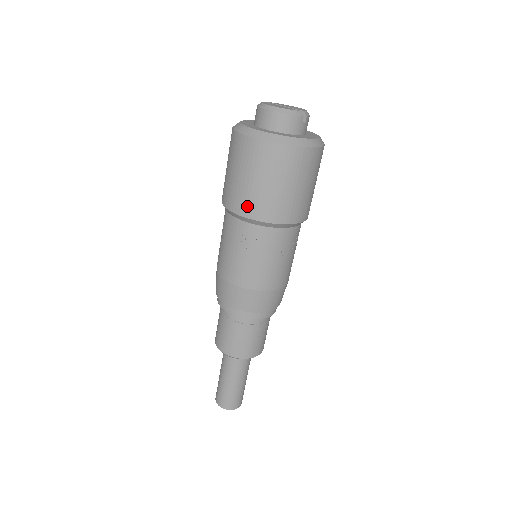
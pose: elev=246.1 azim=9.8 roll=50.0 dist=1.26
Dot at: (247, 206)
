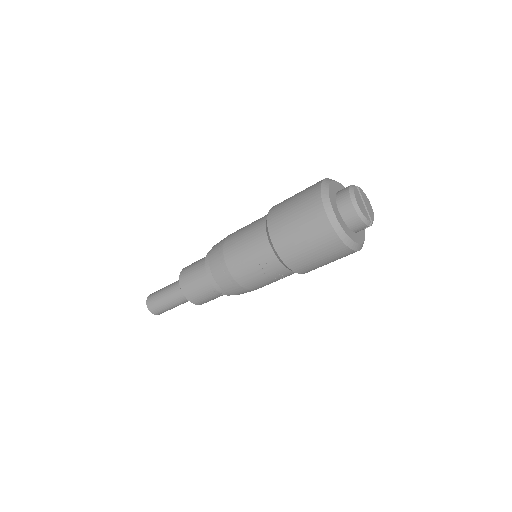
Dot at: (283, 245)
